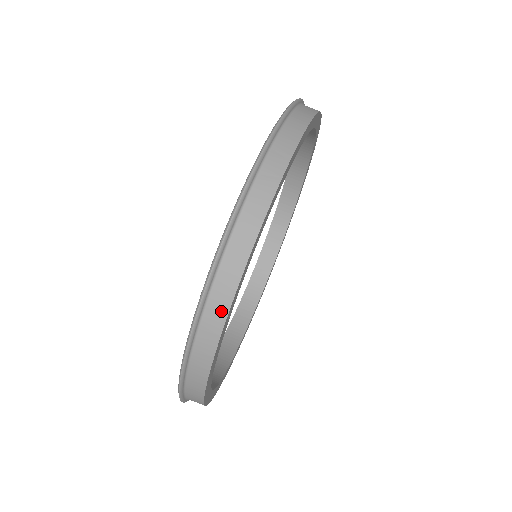
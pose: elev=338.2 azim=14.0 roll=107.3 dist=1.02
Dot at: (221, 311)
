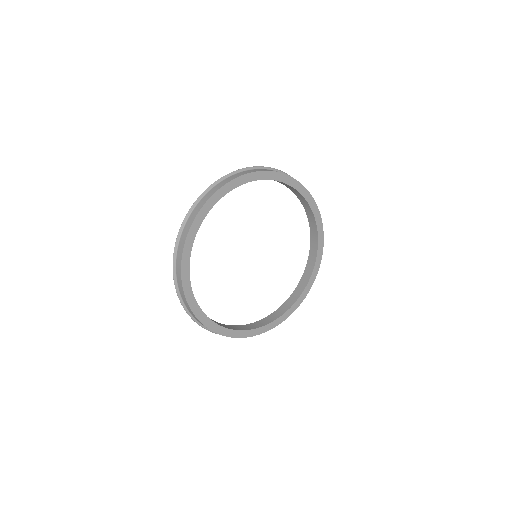
Dot at: (183, 293)
